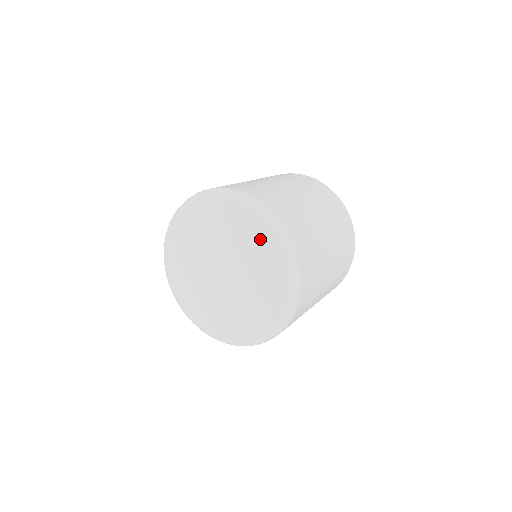
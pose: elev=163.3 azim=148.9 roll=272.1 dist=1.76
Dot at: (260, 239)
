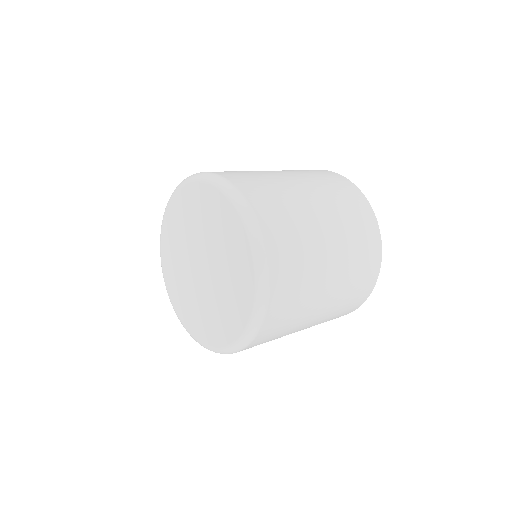
Dot at: (222, 215)
